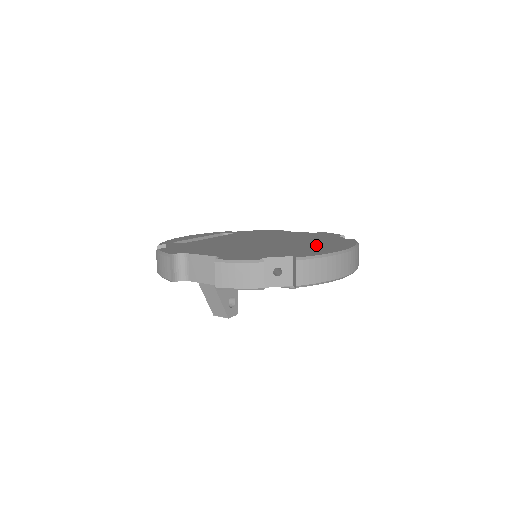
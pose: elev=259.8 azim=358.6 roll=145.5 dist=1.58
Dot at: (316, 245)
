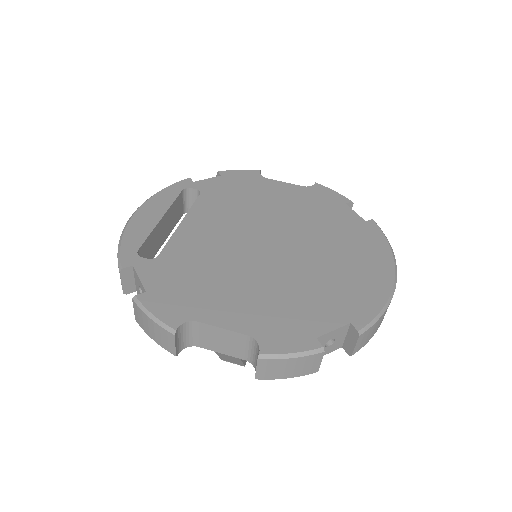
Dot at: (348, 260)
